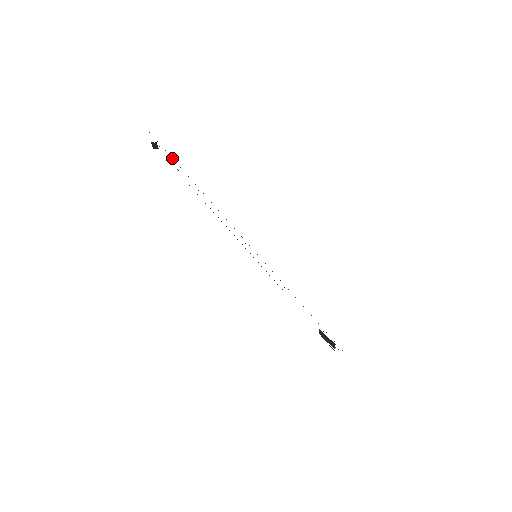
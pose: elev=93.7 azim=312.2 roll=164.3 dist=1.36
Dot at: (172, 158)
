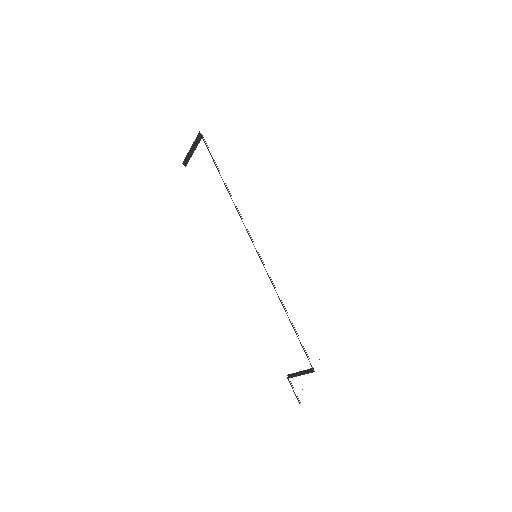
Dot at: occluded
